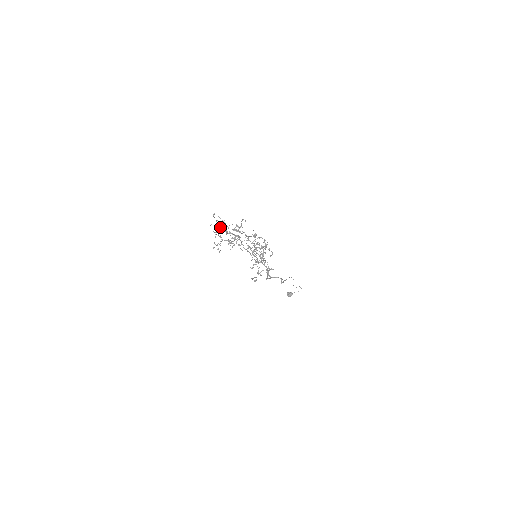
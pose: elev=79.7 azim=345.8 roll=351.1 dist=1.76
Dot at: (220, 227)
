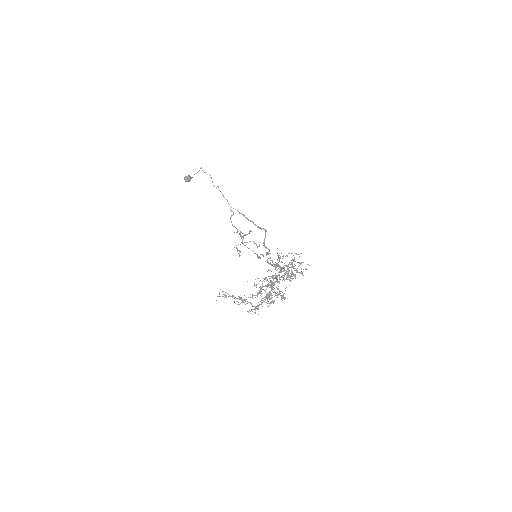
Dot at: (239, 297)
